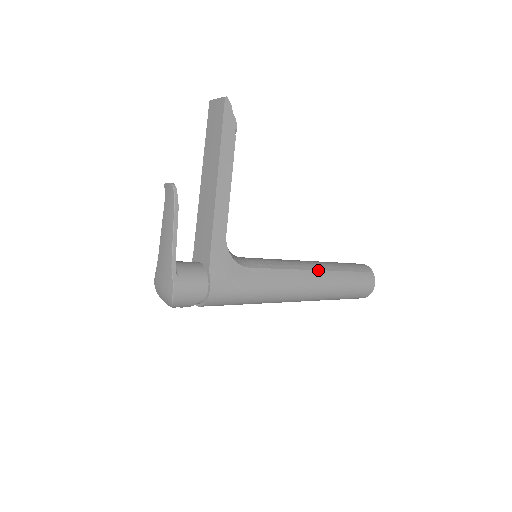
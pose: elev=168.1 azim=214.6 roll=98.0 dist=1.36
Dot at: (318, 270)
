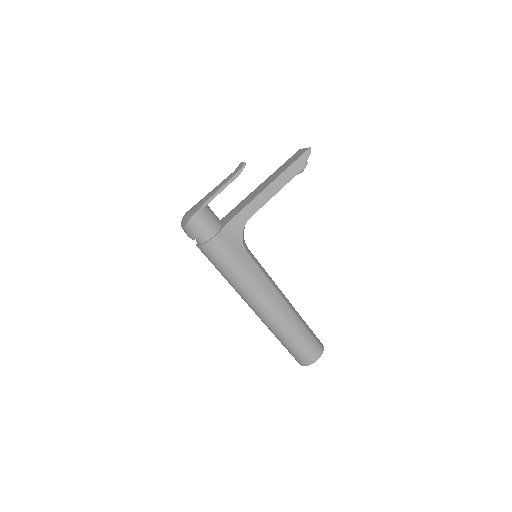
Dot at: (287, 304)
